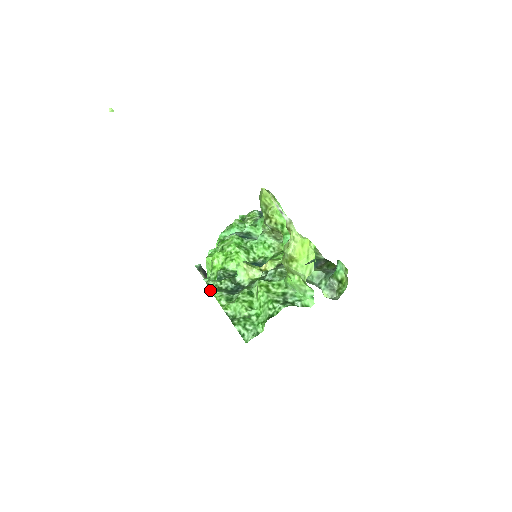
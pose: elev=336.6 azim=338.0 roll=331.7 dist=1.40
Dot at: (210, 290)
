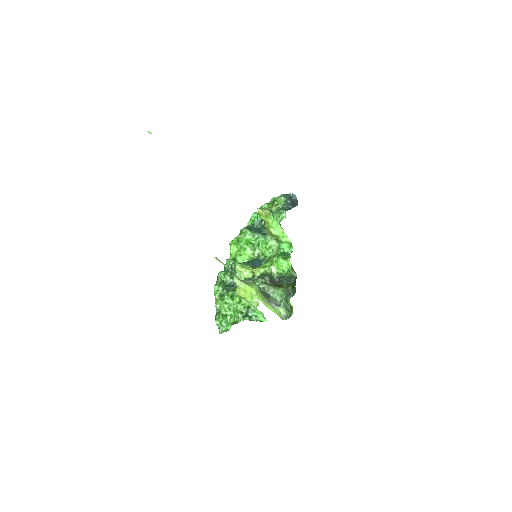
Dot at: occluded
